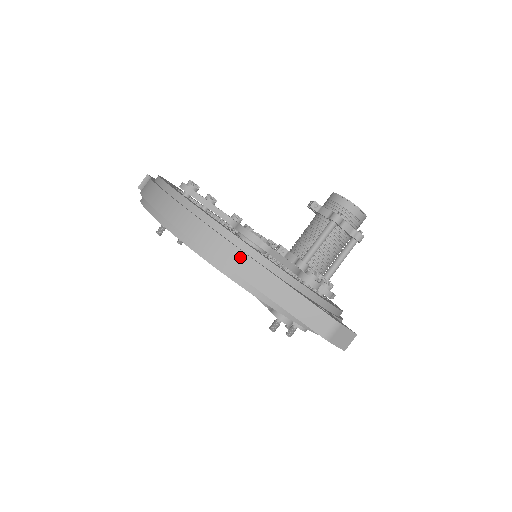
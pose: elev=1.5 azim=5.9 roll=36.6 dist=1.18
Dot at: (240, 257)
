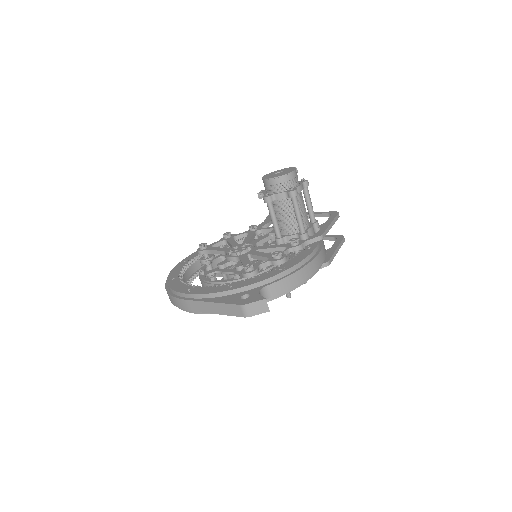
Dot at: (190, 303)
